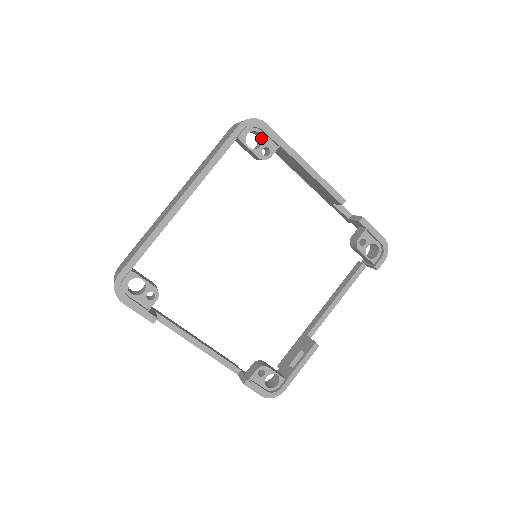
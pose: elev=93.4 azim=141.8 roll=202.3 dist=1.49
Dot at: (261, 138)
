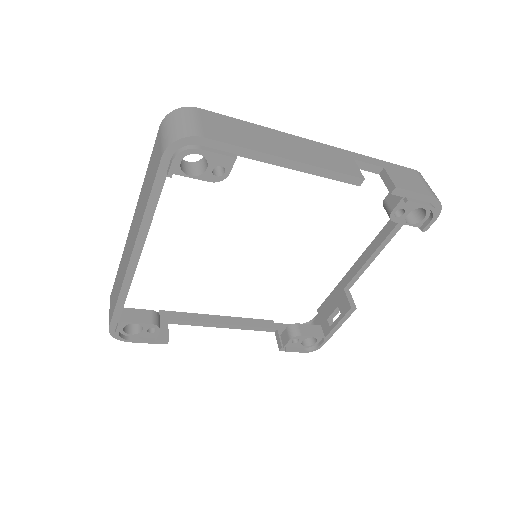
Dot at: (204, 156)
